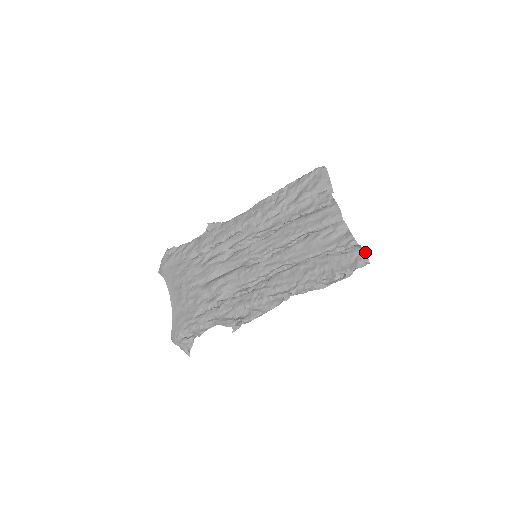
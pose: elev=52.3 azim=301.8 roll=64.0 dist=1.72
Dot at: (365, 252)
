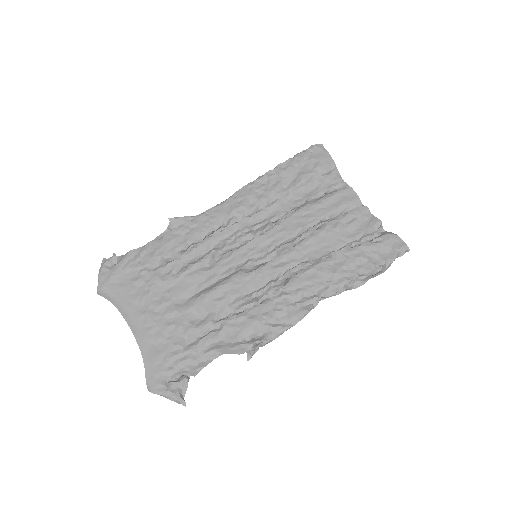
Dot at: (401, 239)
